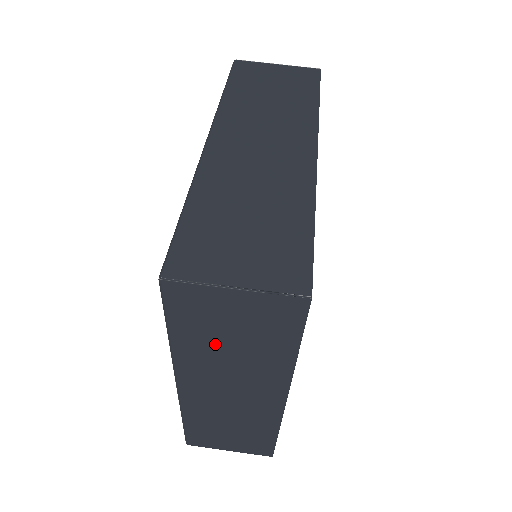
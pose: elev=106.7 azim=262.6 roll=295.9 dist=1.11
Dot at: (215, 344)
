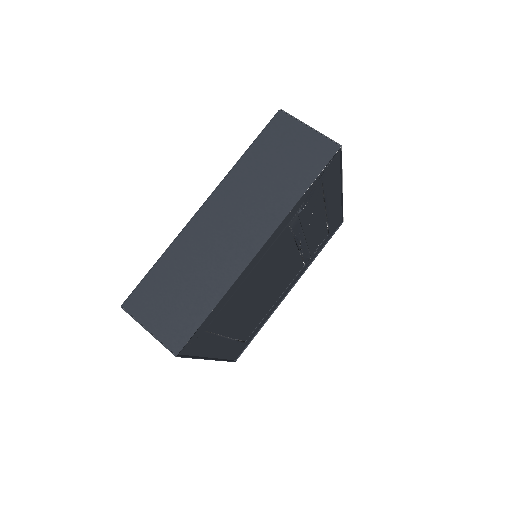
Dot at: occluded
